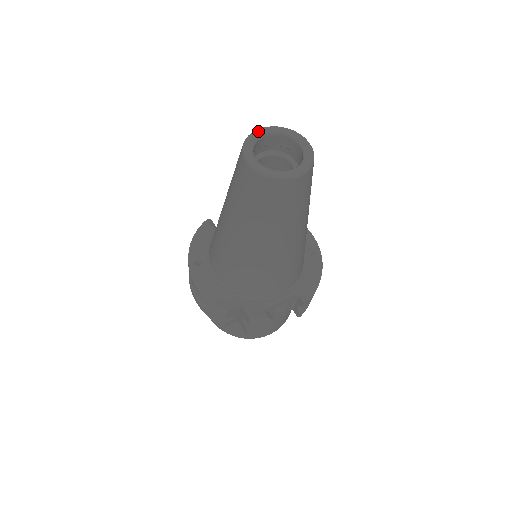
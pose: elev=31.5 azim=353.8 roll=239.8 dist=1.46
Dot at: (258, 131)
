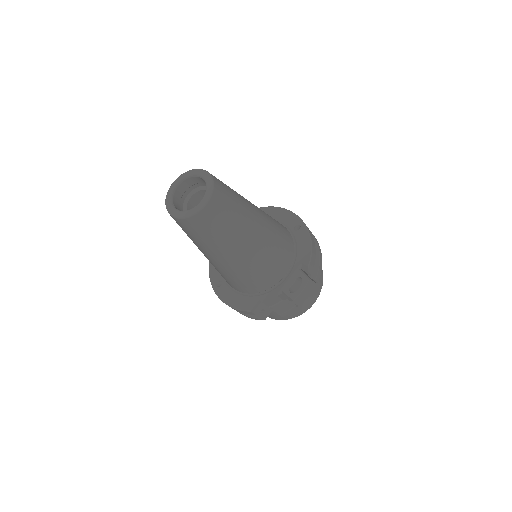
Dot at: (172, 186)
